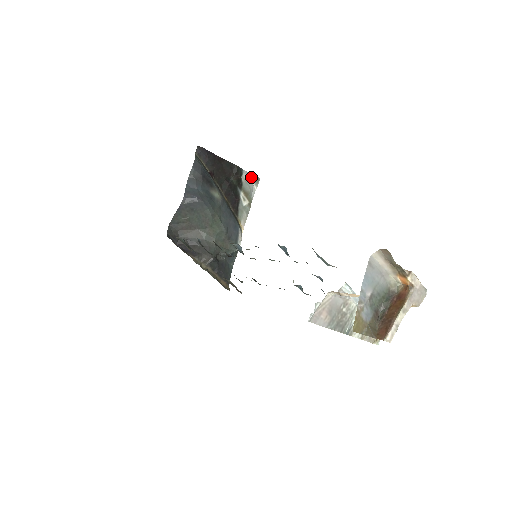
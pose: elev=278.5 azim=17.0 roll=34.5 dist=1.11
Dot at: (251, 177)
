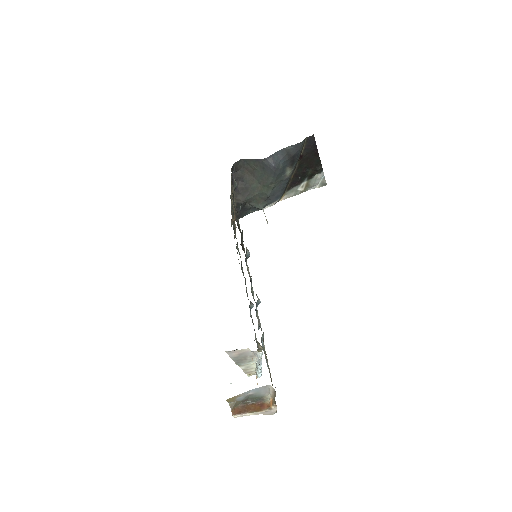
Dot at: (323, 179)
